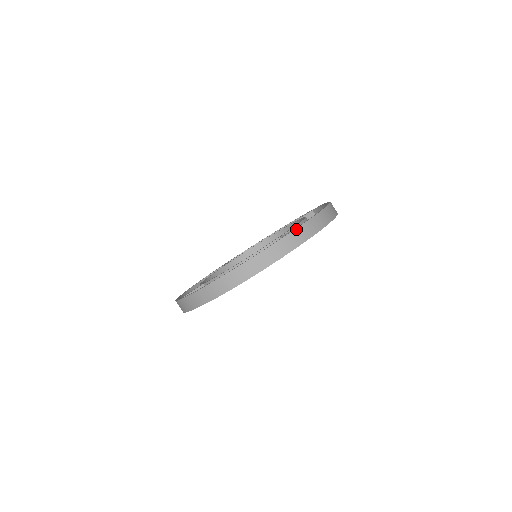
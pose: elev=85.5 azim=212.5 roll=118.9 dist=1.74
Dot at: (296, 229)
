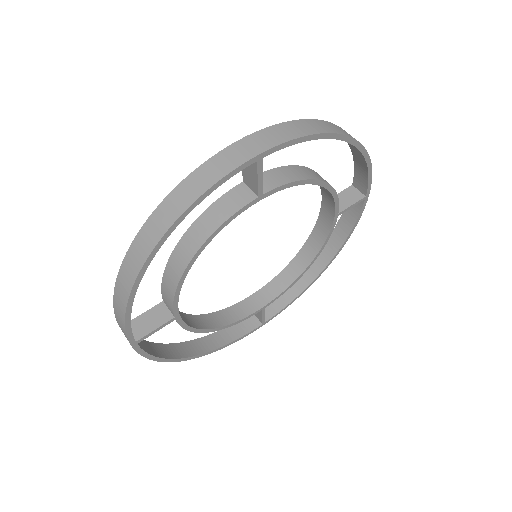
Dot at: occluded
